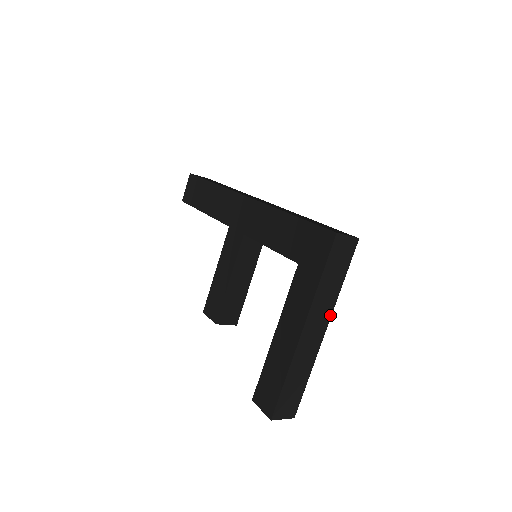
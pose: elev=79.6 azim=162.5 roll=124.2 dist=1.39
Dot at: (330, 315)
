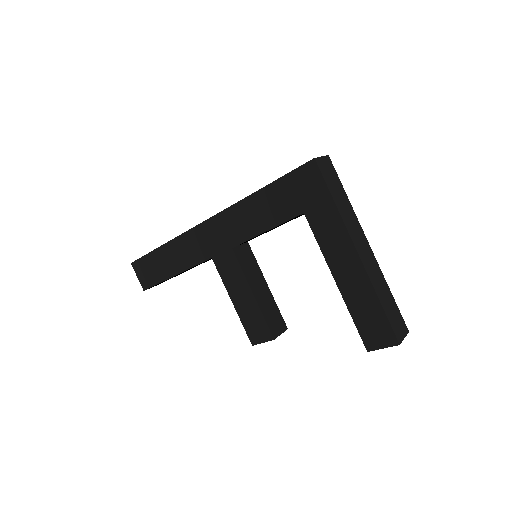
Dot at: (361, 228)
